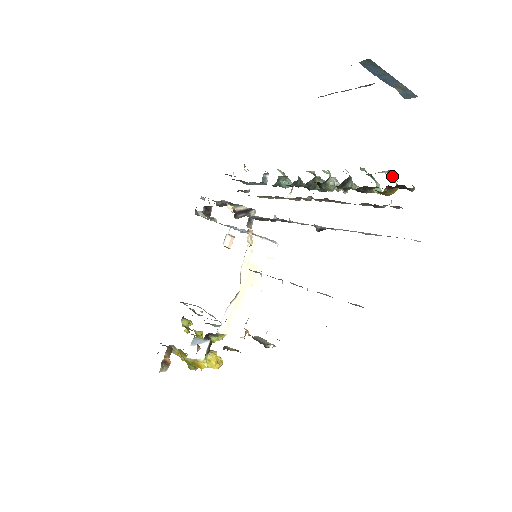
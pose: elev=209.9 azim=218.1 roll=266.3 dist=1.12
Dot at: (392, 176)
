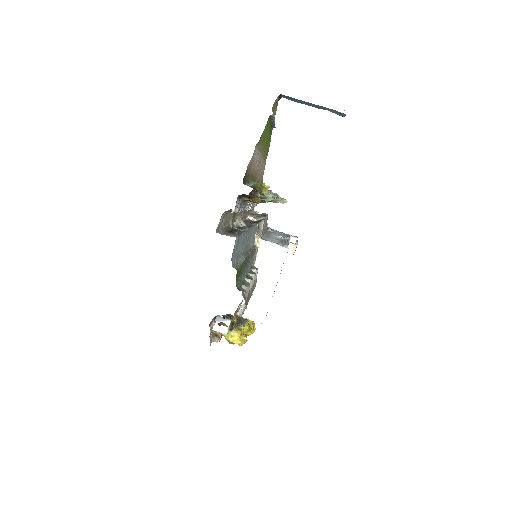
Dot at: (267, 188)
